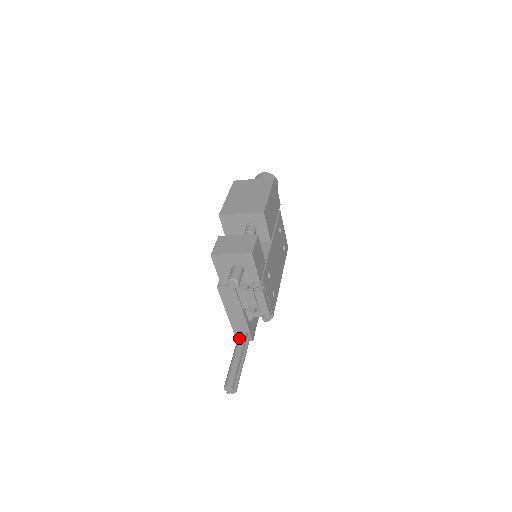
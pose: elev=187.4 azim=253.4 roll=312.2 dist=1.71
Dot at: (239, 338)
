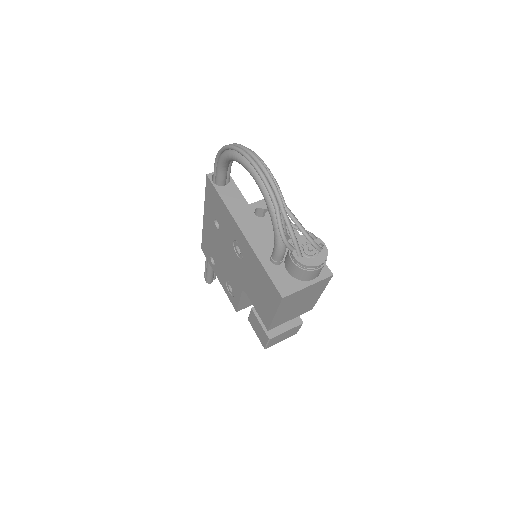
Dot at: occluded
